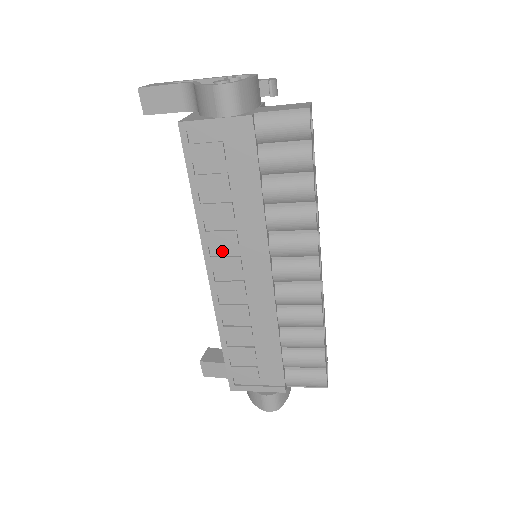
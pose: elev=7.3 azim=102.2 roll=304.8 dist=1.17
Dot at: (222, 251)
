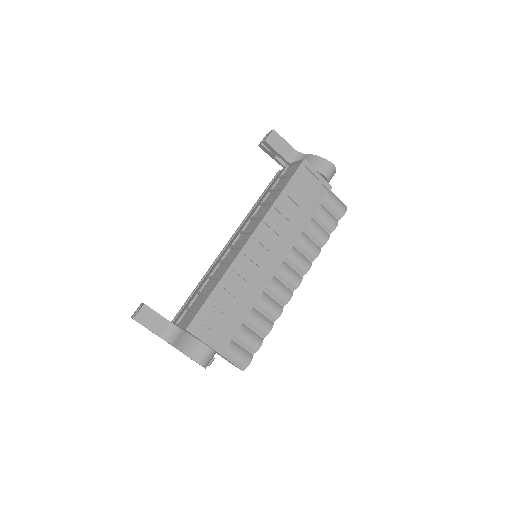
Dot at: (268, 231)
